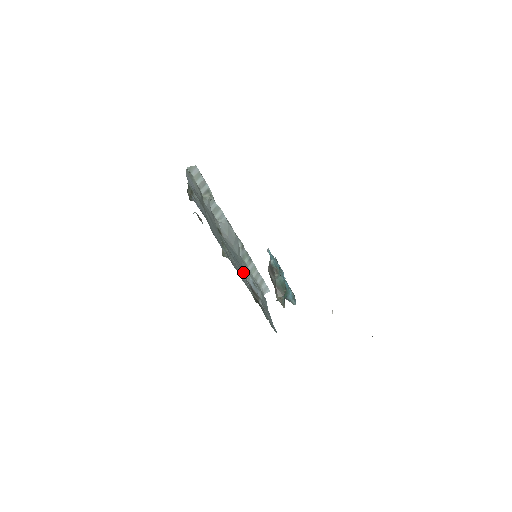
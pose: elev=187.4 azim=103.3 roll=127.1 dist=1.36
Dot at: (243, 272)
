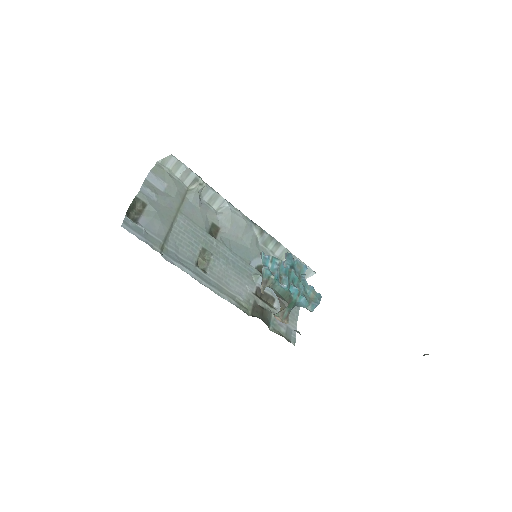
Dot at: (249, 272)
